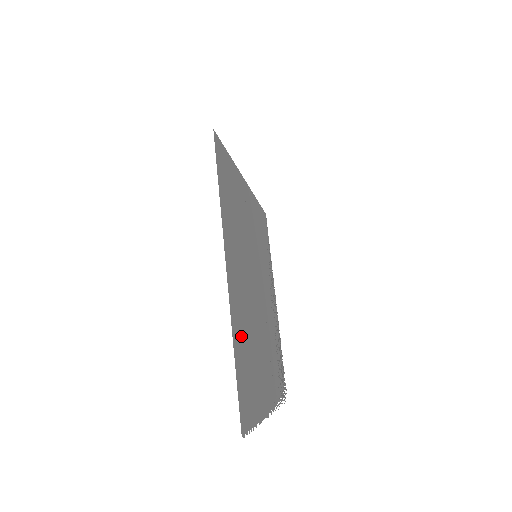
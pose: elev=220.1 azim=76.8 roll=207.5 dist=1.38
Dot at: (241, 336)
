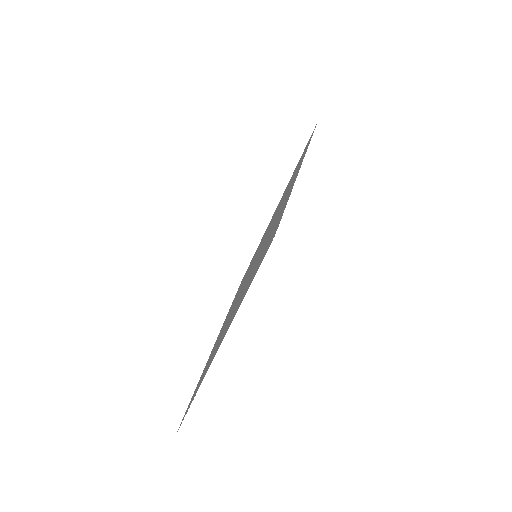
Dot at: (277, 219)
